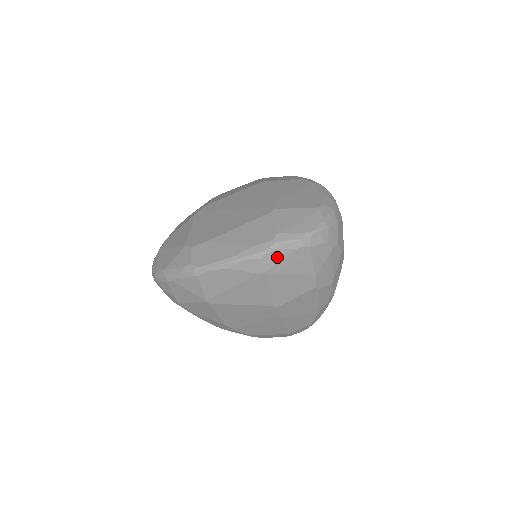
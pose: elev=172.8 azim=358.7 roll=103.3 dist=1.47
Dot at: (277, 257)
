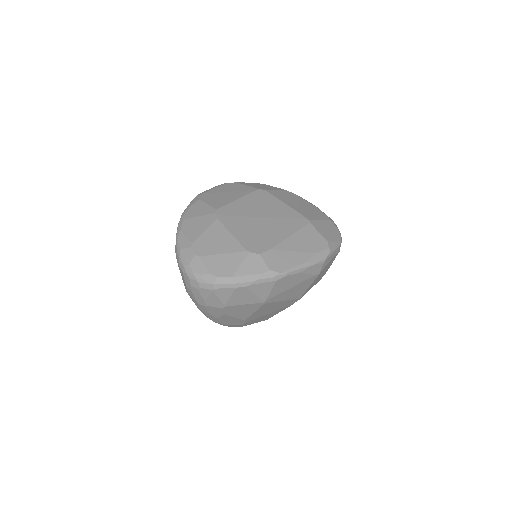
Dot at: (328, 261)
